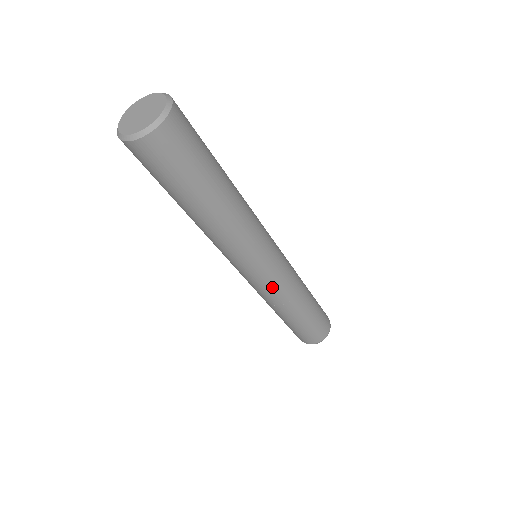
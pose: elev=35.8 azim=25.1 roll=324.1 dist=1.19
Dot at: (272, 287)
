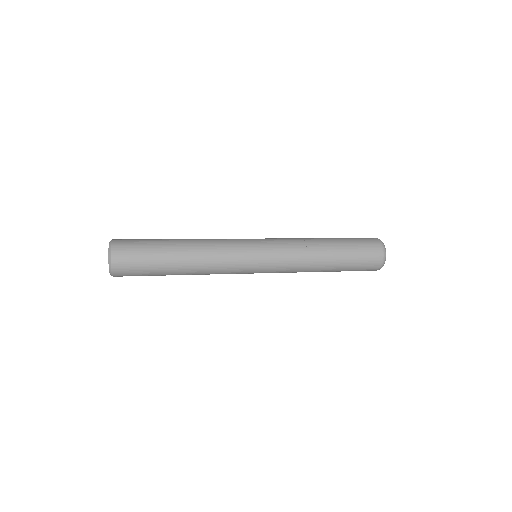
Dot at: occluded
